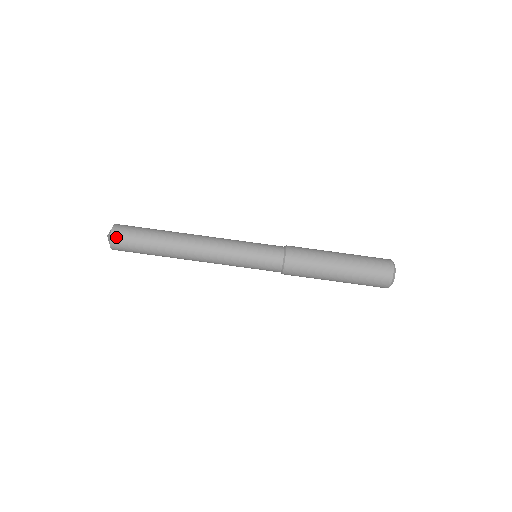
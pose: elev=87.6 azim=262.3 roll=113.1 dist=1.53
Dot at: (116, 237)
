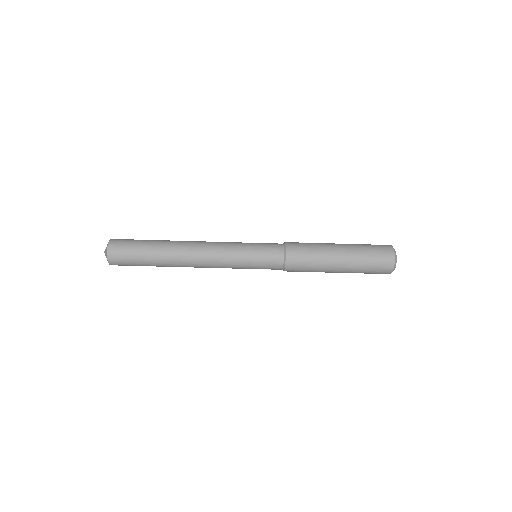
Dot at: occluded
